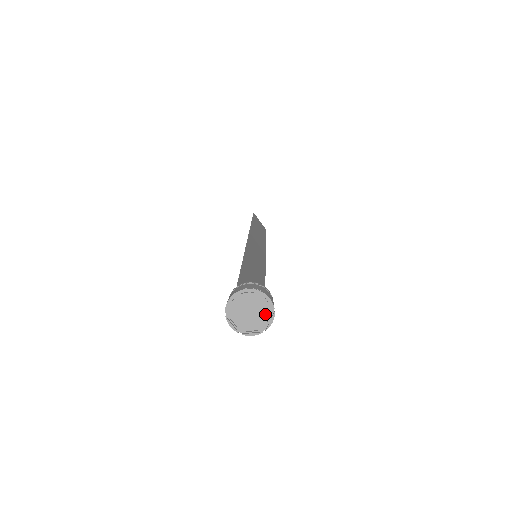
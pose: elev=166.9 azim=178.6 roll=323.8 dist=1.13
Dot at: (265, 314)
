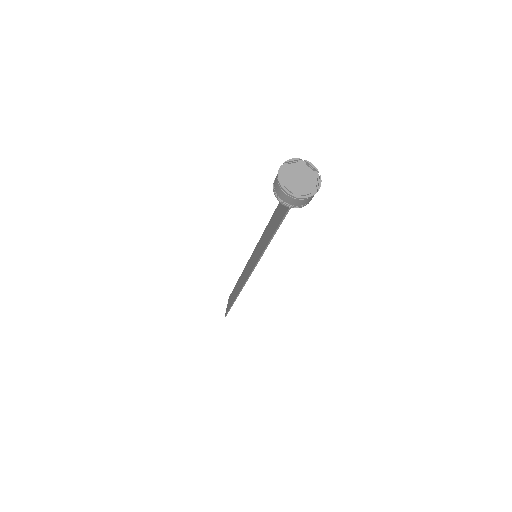
Dot at: (307, 189)
